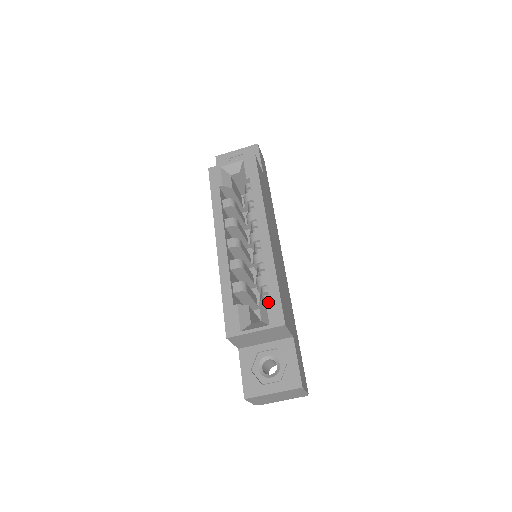
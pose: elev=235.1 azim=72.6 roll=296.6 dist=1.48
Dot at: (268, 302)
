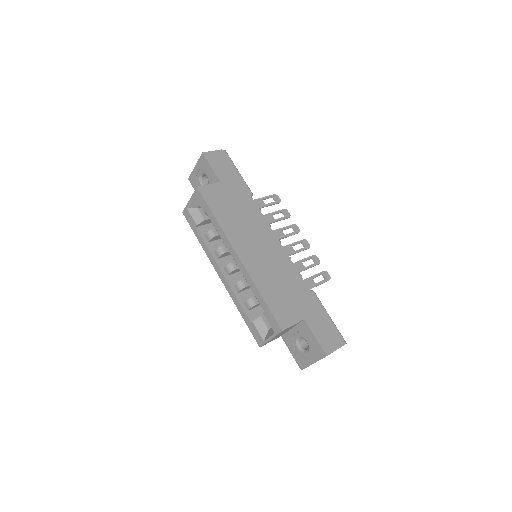
Dot at: (266, 316)
